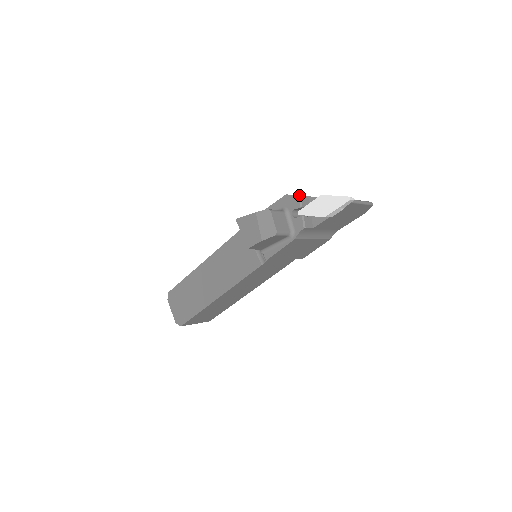
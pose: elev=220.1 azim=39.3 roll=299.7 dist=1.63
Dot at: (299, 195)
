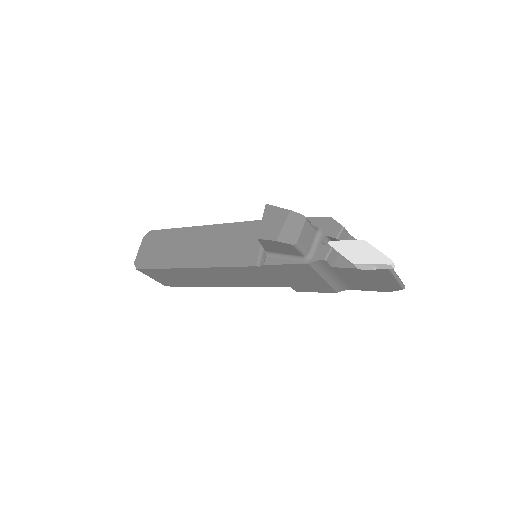
Dot at: occluded
